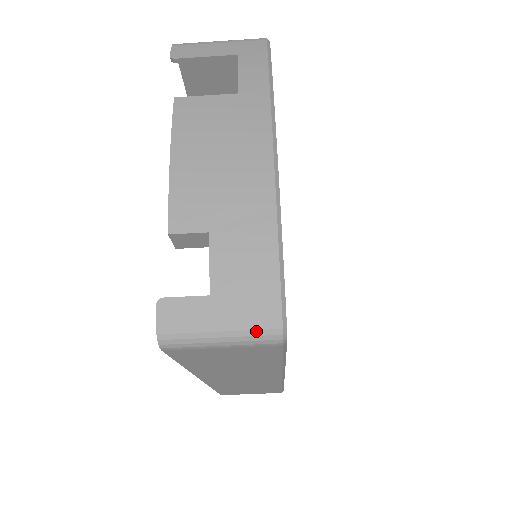
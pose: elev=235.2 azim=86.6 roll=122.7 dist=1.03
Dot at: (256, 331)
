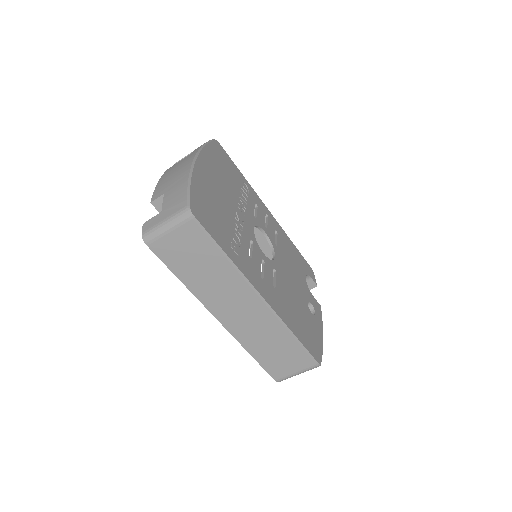
Dot at: (177, 215)
